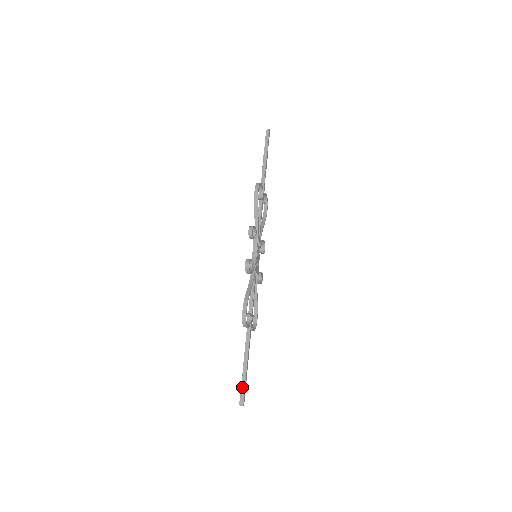
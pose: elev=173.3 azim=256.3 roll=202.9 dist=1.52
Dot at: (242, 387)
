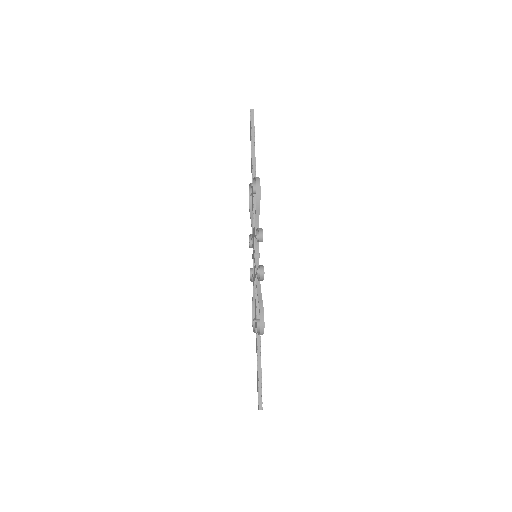
Dot at: (259, 392)
